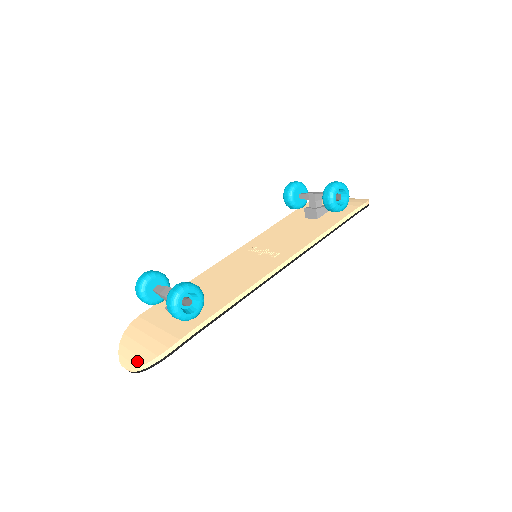
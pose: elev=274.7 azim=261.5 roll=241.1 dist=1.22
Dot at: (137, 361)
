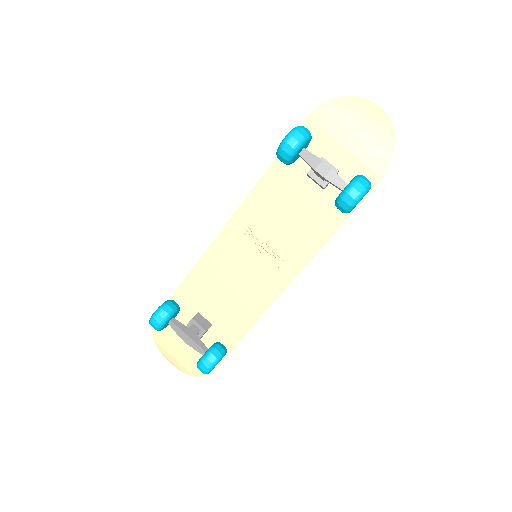
Dot at: (183, 369)
